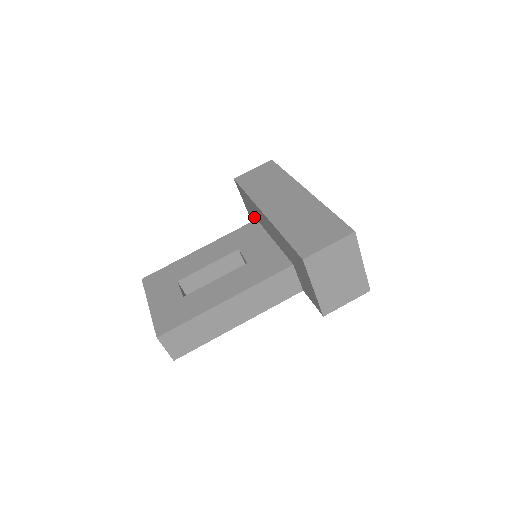
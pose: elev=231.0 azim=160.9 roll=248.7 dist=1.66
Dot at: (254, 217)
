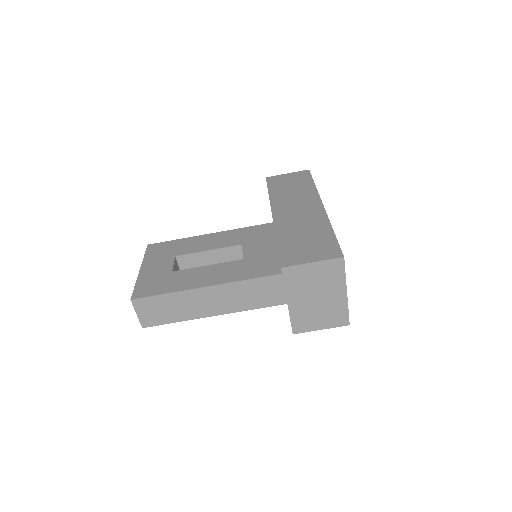
Dot at: occluded
